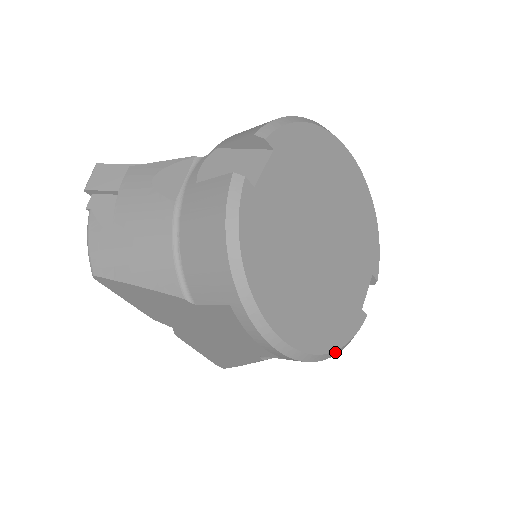
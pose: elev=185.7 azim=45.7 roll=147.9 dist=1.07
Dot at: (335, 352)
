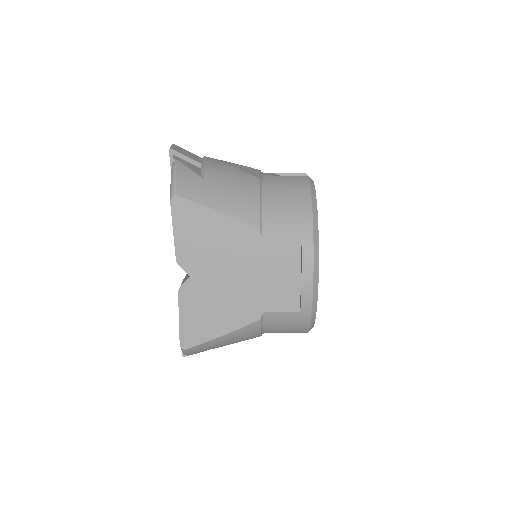
Dot at: (313, 324)
